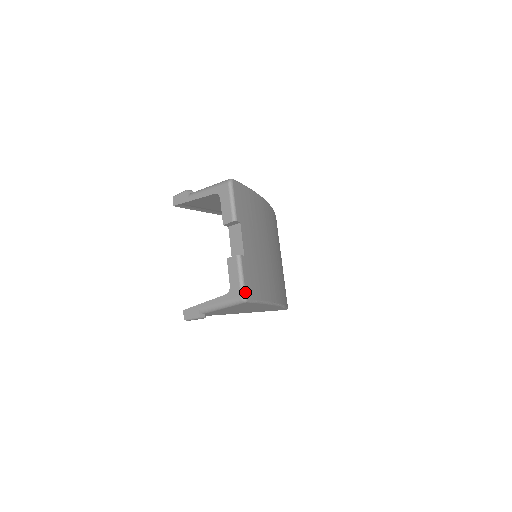
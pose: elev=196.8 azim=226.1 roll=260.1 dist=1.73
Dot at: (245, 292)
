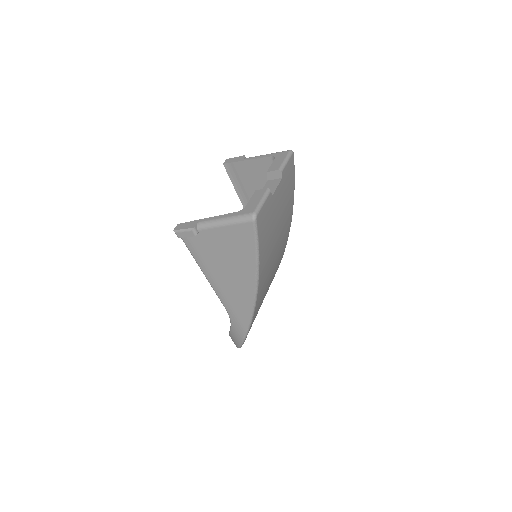
Dot at: (258, 213)
